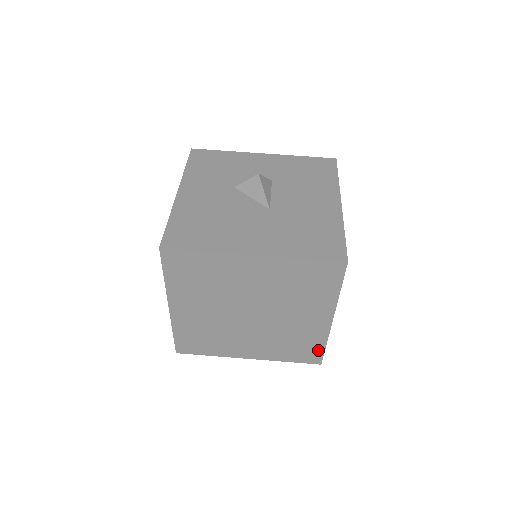
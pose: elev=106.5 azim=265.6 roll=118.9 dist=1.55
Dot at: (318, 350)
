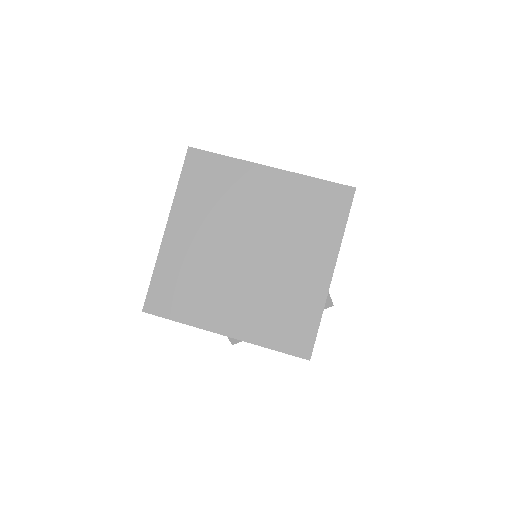
Dot at: (310, 329)
